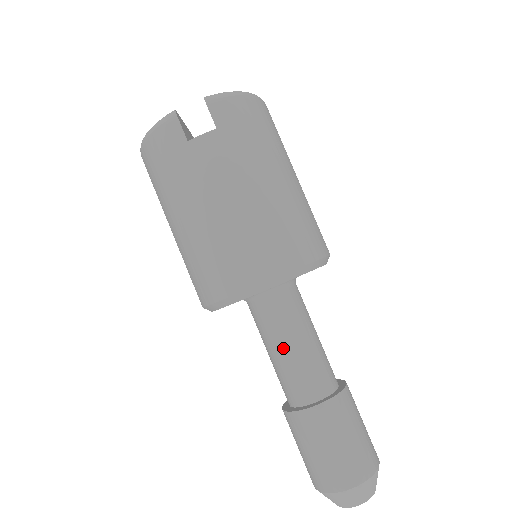
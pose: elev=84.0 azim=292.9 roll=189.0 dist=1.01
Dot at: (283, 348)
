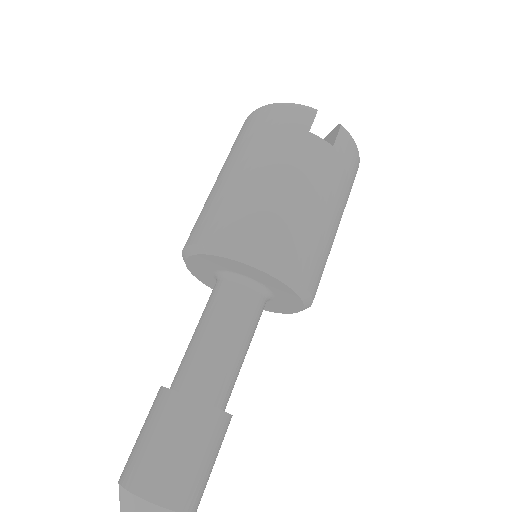
Dot at: (220, 334)
